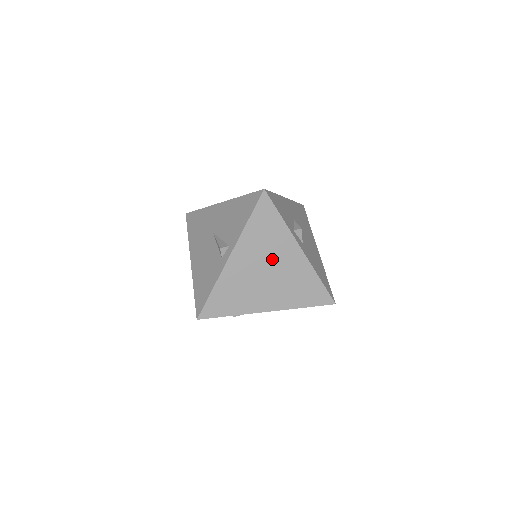
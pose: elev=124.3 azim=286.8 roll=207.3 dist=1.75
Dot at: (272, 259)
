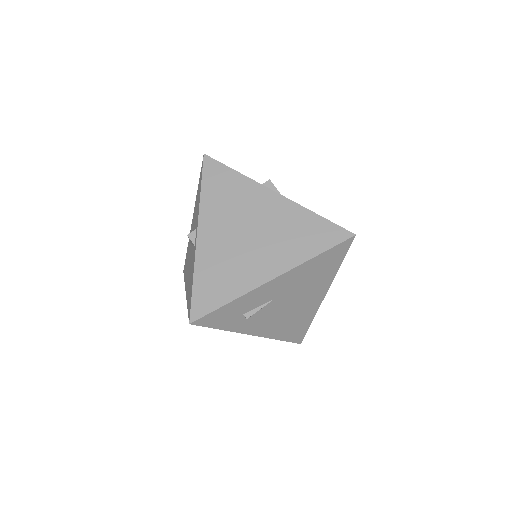
Dot at: (247, 217)
